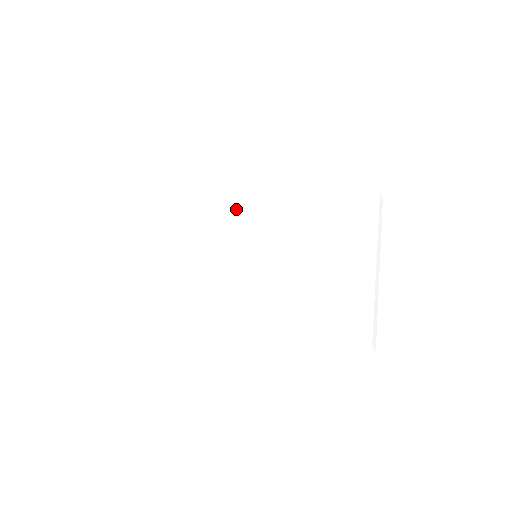
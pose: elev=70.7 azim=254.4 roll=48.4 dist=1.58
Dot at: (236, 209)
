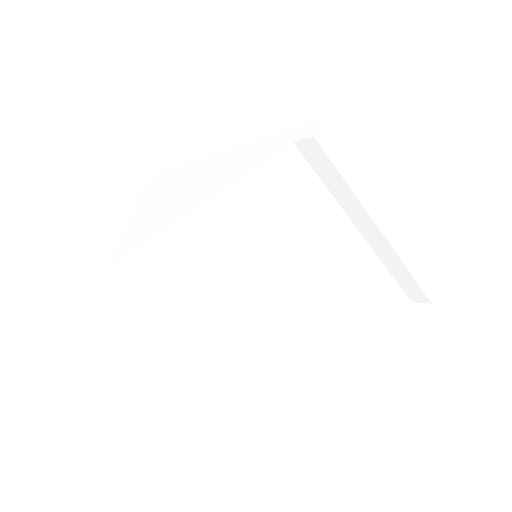
Dot at: (207, 292)
